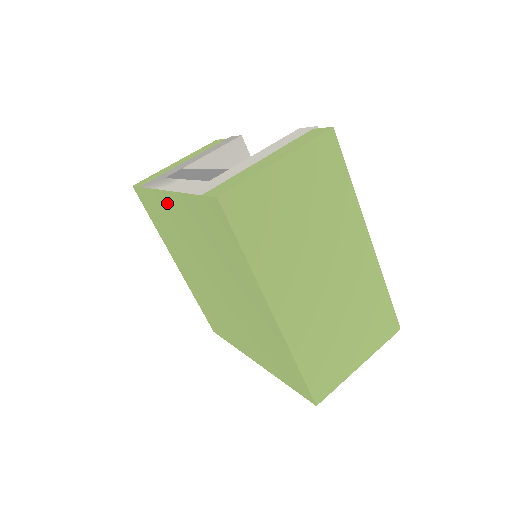
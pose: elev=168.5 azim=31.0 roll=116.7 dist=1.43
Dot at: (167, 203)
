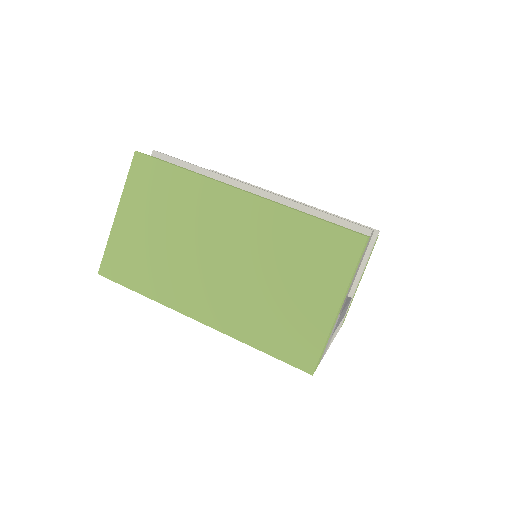
Dot at: occluded
